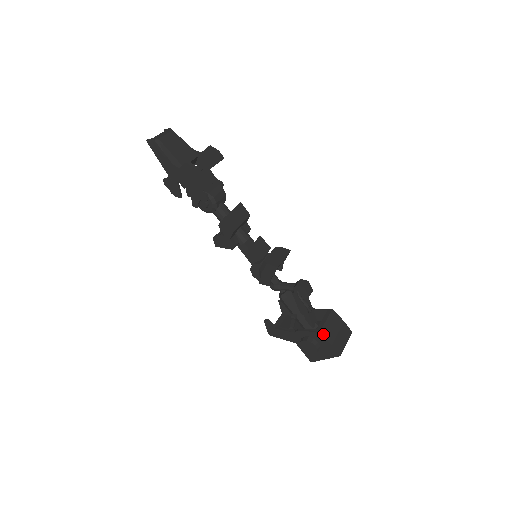
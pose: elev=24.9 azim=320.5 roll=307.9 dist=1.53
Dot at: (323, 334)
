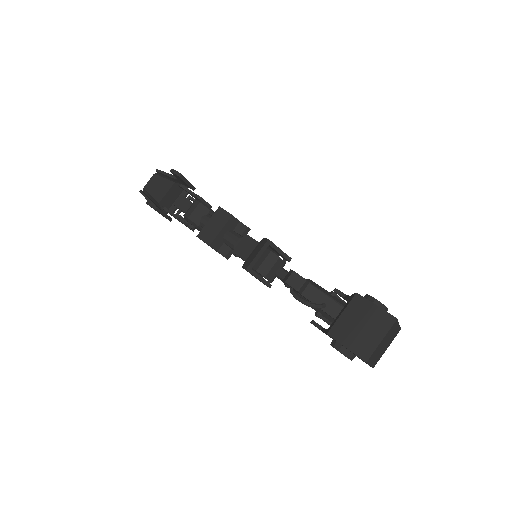
Dot at: (333, 335)
